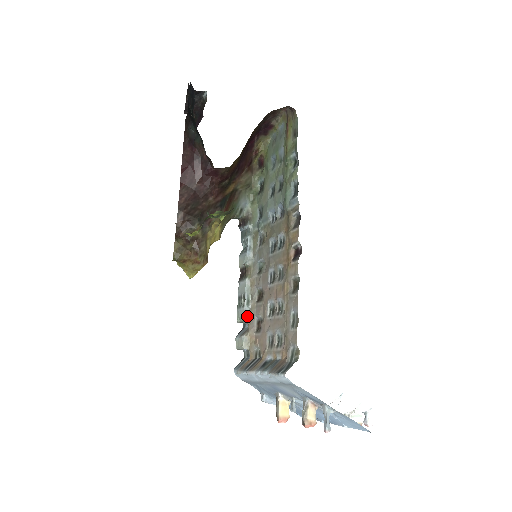
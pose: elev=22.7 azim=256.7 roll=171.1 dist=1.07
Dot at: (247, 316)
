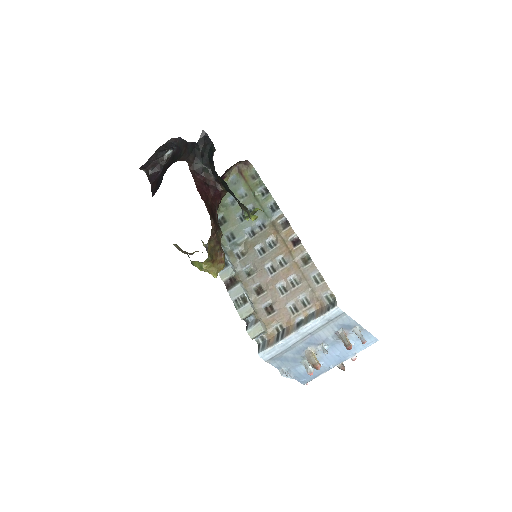
Dot at: (253, 308)
